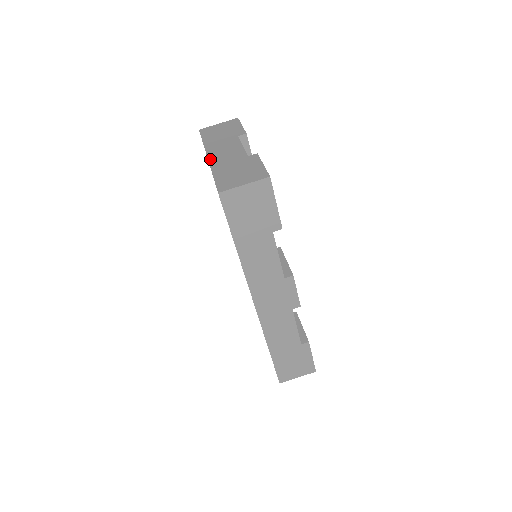
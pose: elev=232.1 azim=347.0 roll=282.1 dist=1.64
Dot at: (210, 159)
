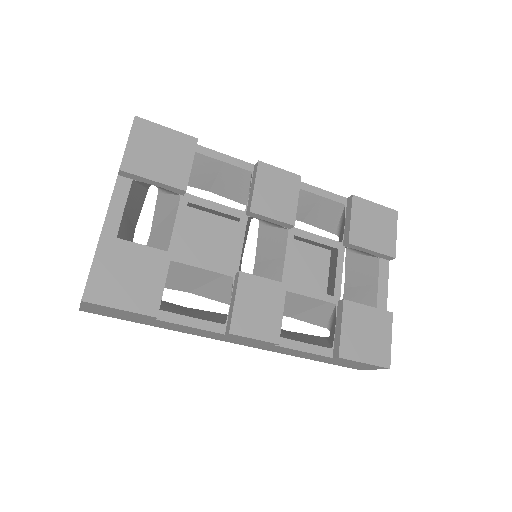
Dot at: occluded
